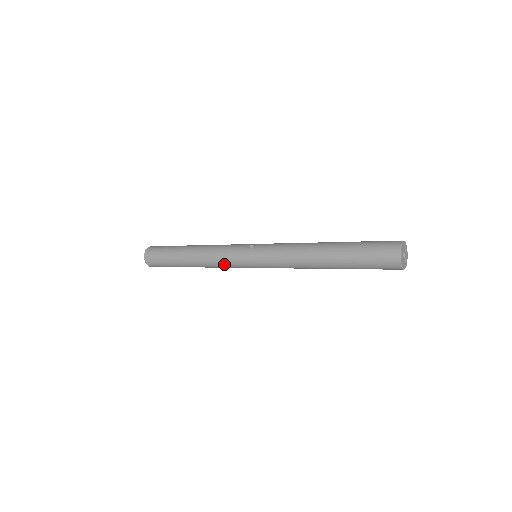
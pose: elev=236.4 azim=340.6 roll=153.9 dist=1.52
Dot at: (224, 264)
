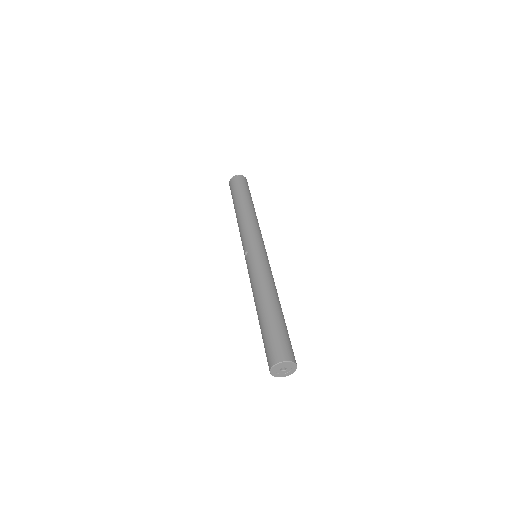
Dot at: occluded
